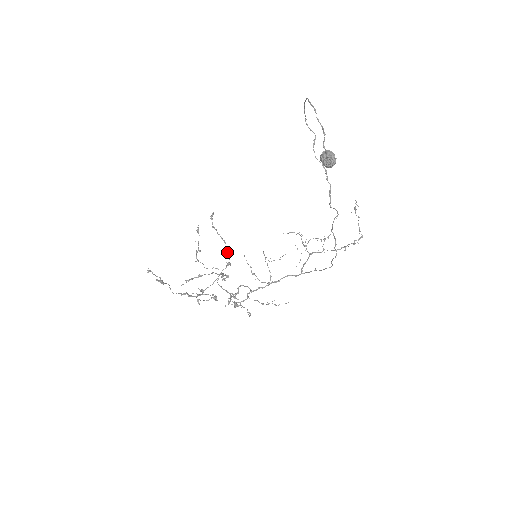
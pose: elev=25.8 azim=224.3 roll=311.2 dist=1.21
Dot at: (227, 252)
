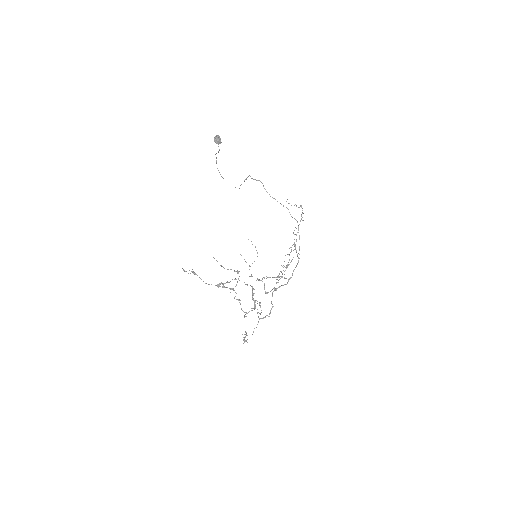
Dot at: (255, 301)
